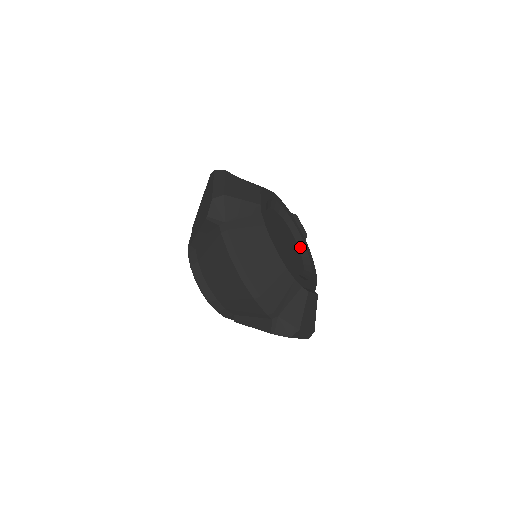
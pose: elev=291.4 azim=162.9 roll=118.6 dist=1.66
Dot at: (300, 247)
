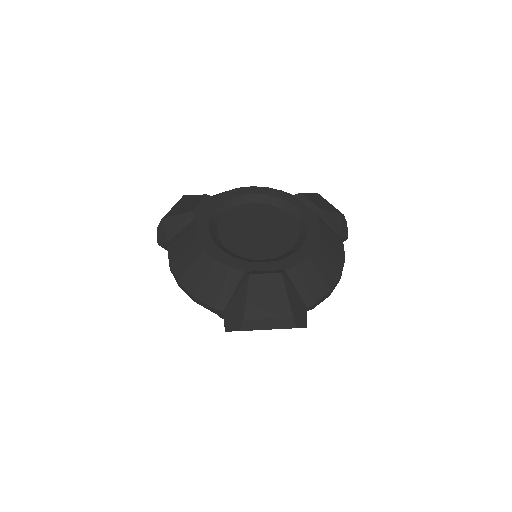
Dot at: (300, 226)
